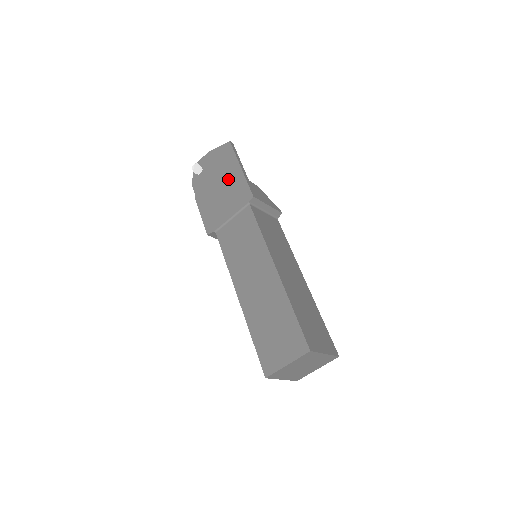
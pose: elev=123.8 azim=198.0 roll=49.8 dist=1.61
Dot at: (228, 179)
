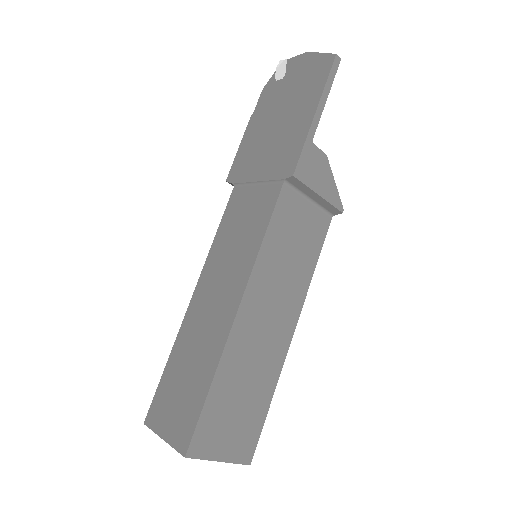
Dot at: (292, 118)
